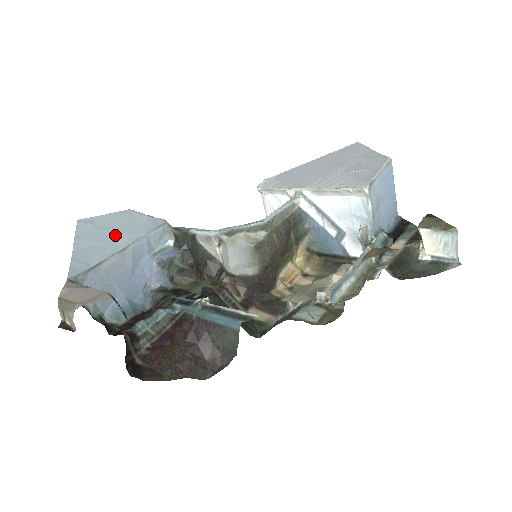
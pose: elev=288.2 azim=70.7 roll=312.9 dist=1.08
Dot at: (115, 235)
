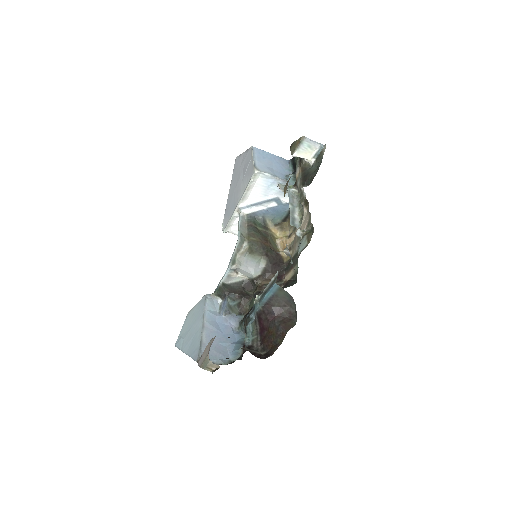
Dot at: (194, 327)
